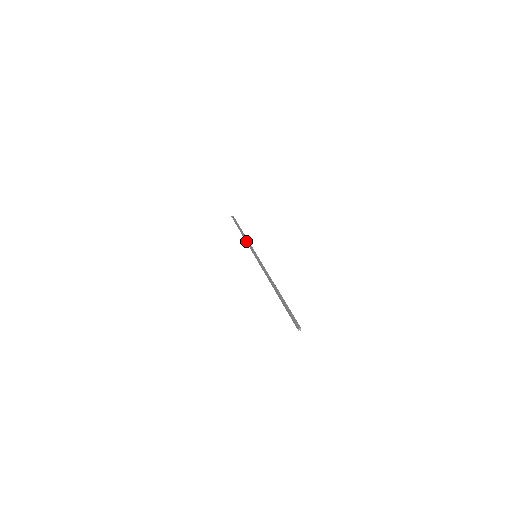
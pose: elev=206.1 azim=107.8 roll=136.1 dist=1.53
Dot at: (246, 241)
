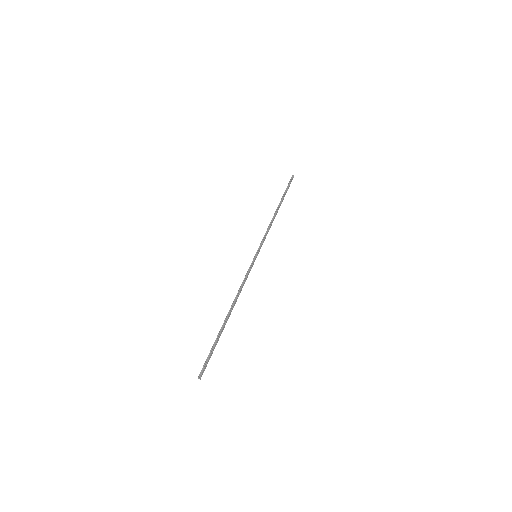
Dot at: (268, 228)
